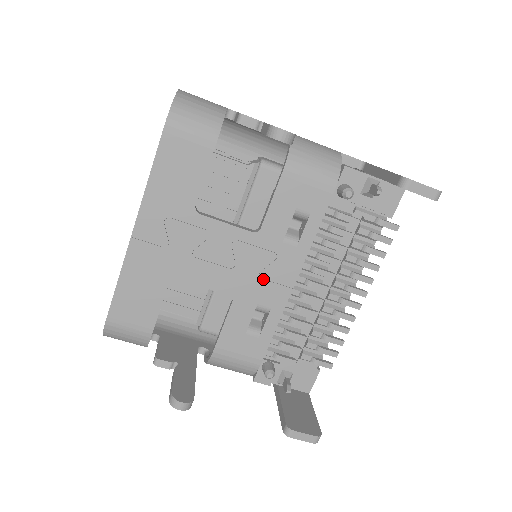
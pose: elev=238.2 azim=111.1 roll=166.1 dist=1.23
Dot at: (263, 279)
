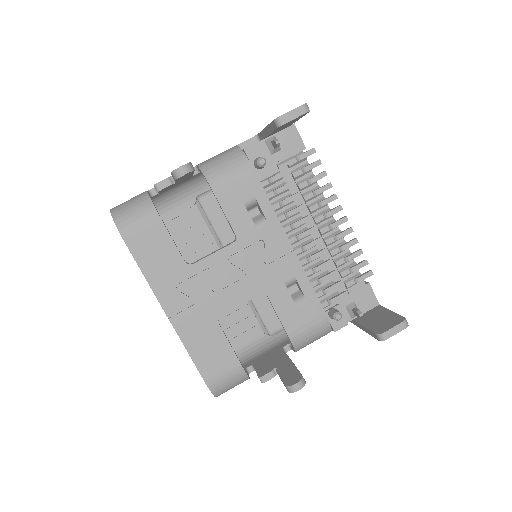
Dot at: (270, 263)
